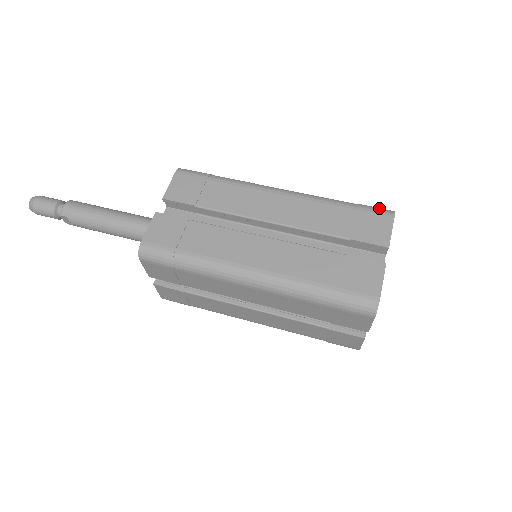
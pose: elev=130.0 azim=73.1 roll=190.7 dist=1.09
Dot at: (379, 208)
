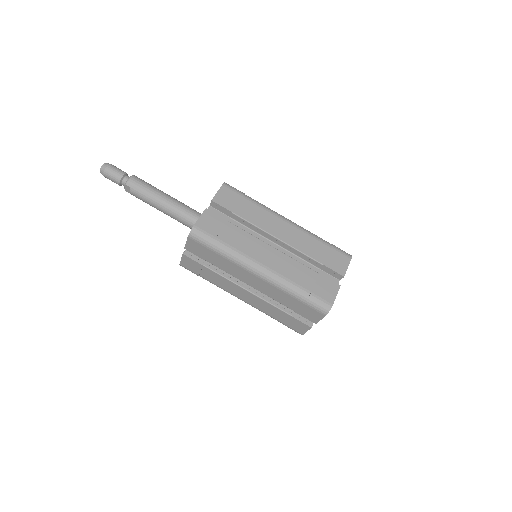
Dot at: (343, 251)
